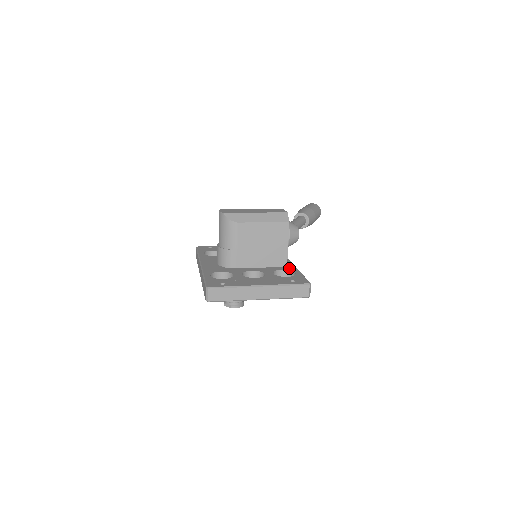
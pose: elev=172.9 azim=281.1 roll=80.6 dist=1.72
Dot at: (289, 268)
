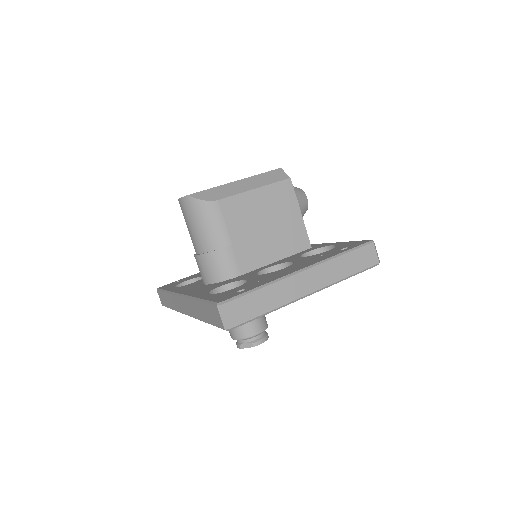
Dot at: (317, 247)
